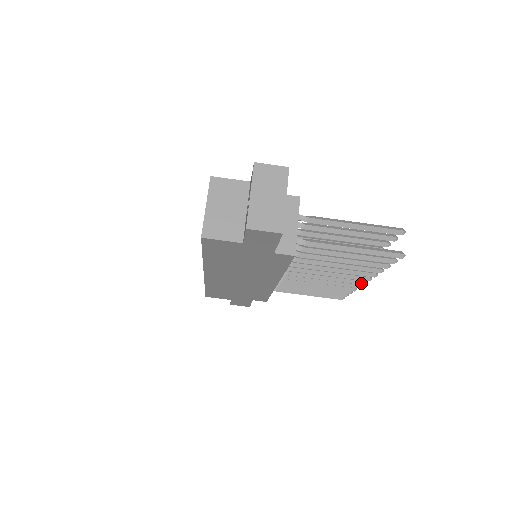
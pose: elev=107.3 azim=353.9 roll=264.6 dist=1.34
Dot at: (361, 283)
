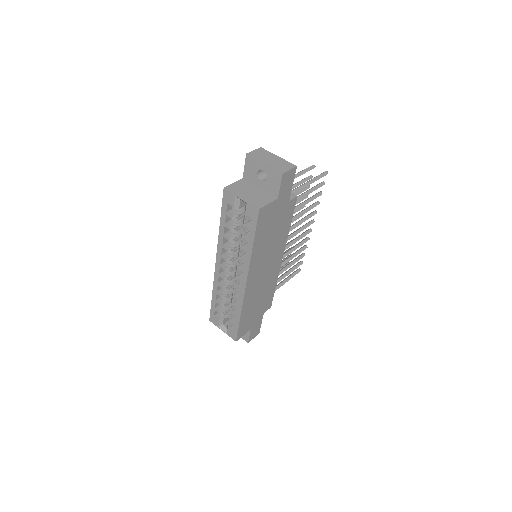
Dot at: (310, 231)
